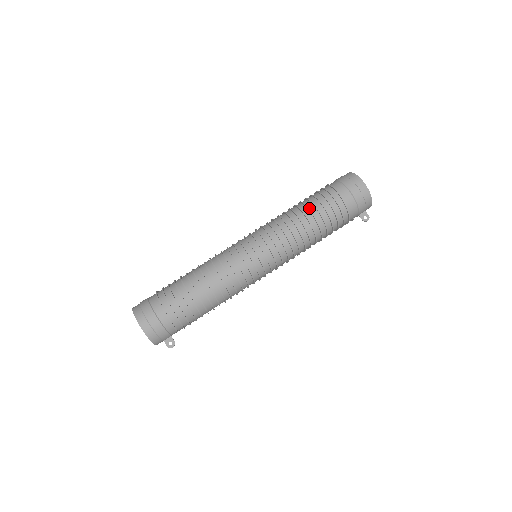
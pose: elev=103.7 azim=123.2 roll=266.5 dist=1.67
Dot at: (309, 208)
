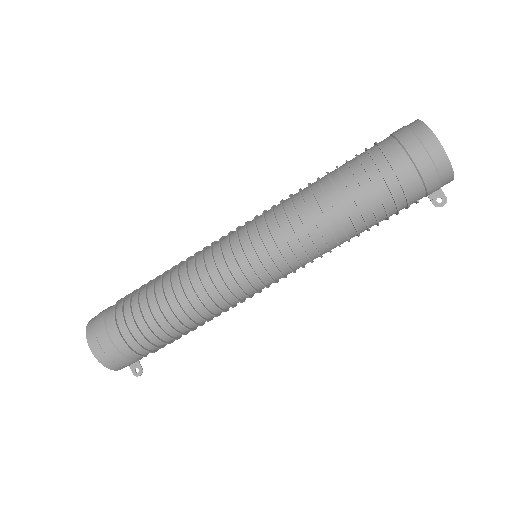
Dot at: (336, 187)
